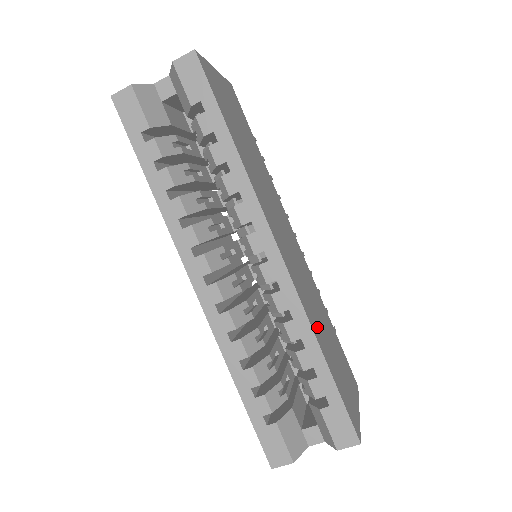
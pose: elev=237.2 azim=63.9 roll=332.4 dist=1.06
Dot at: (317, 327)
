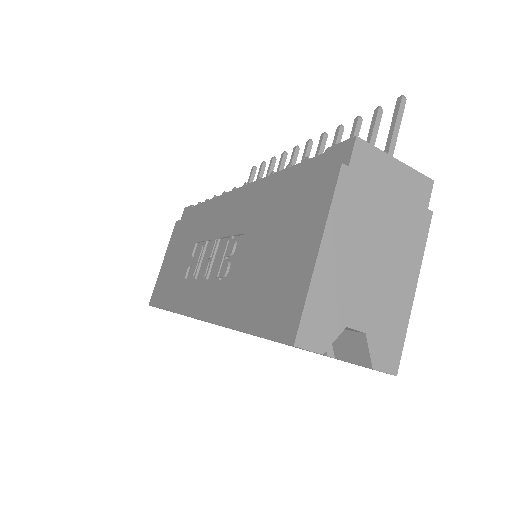
Dot at: occluded
